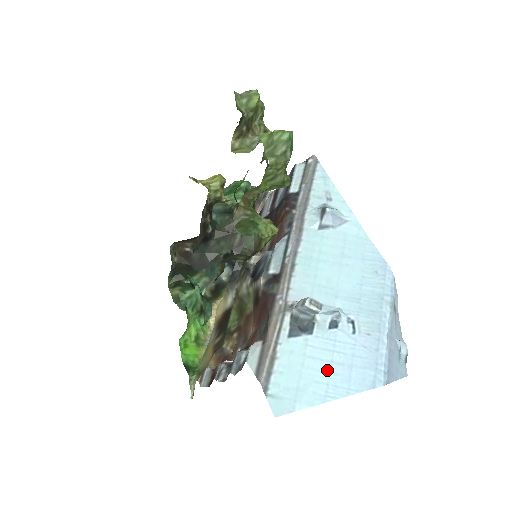
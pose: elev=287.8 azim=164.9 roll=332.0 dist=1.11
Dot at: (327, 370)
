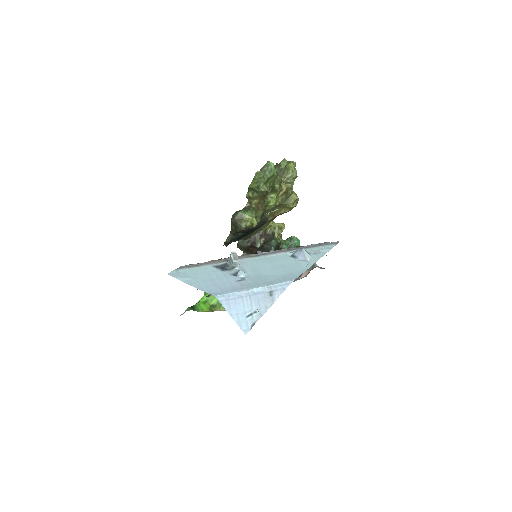
Dot at: (207, 280)
